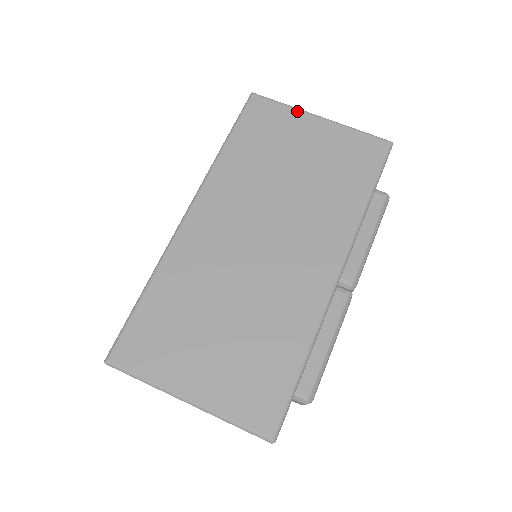
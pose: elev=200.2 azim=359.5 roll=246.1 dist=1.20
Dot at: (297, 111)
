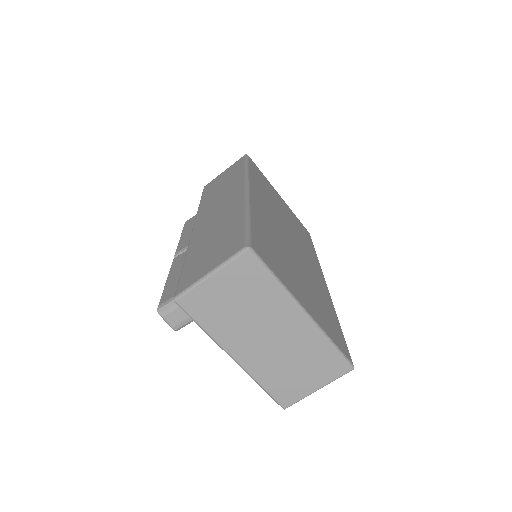
Dot at: occluded
